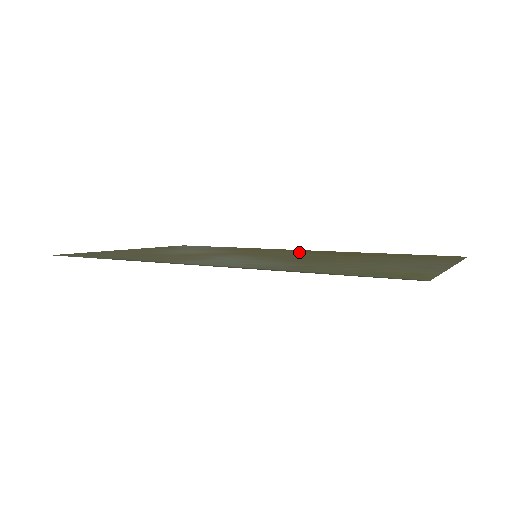
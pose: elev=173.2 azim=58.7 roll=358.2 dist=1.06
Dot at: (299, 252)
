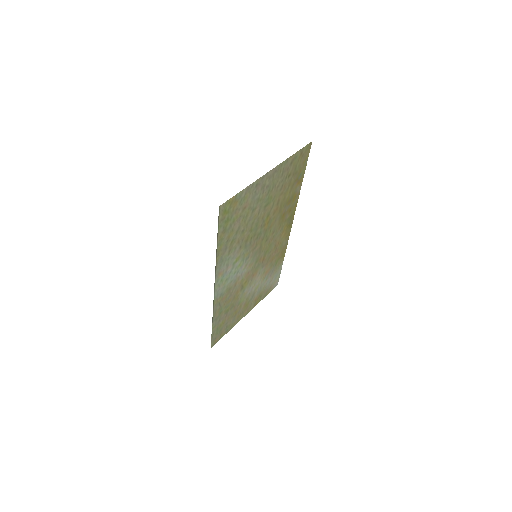
Dot at: (281, 230)
